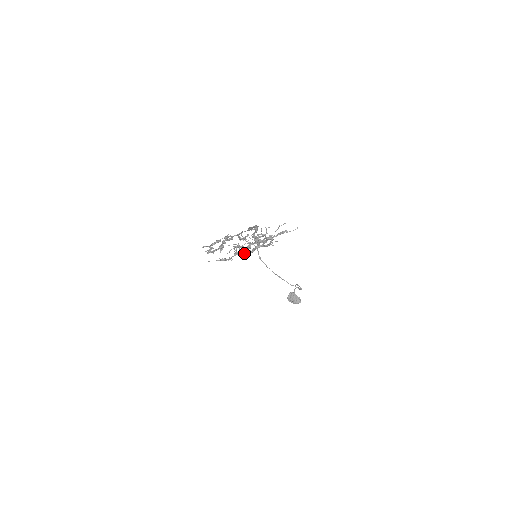
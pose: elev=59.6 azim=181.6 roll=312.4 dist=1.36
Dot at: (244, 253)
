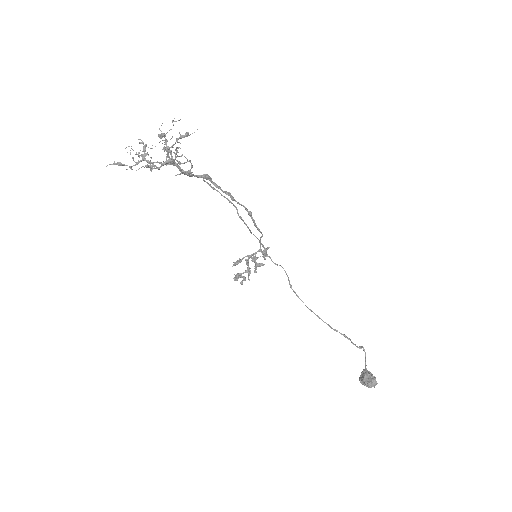
Dot at: occluded
